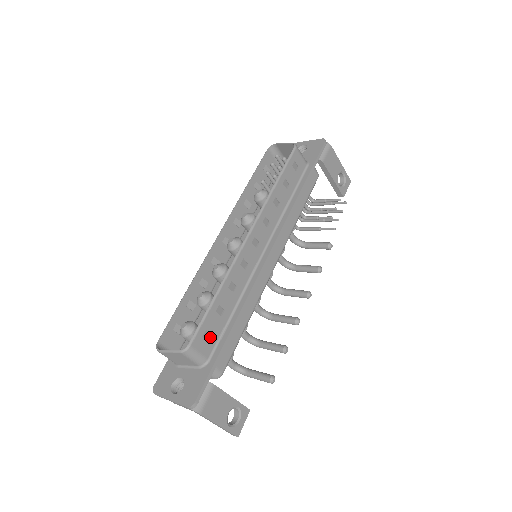
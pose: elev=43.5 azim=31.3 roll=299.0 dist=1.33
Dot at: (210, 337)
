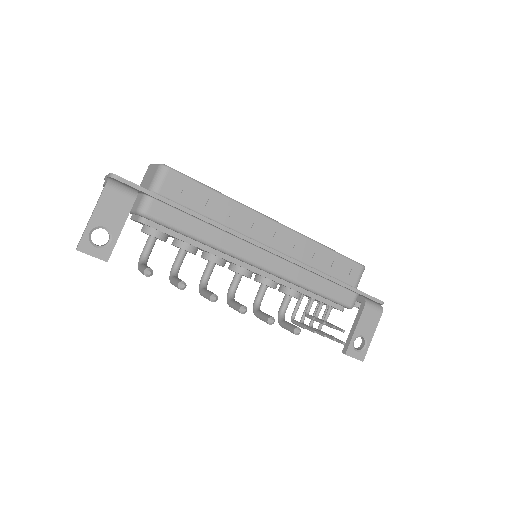
Dot at: (179, 192)
